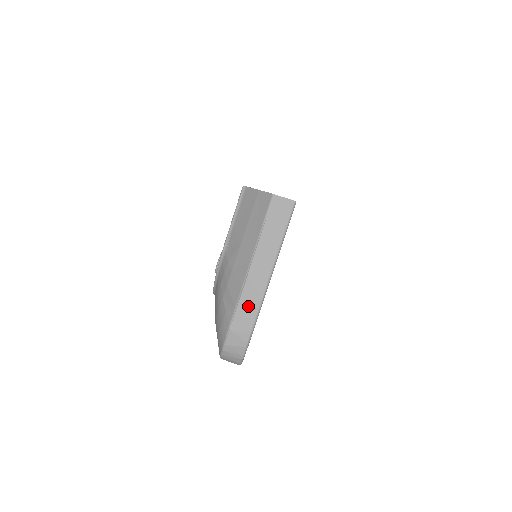
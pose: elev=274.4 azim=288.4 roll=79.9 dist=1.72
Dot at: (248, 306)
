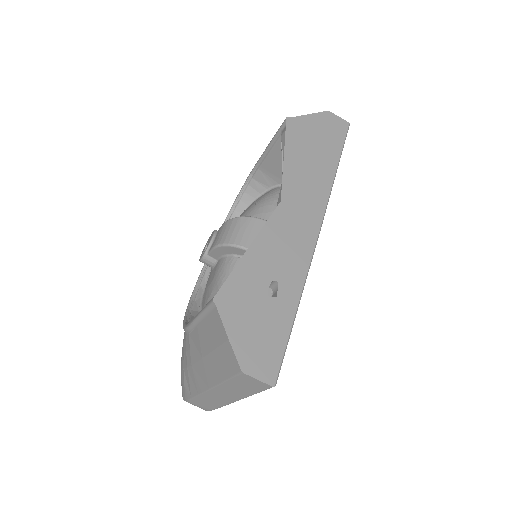
Dot at: (206, 403)
